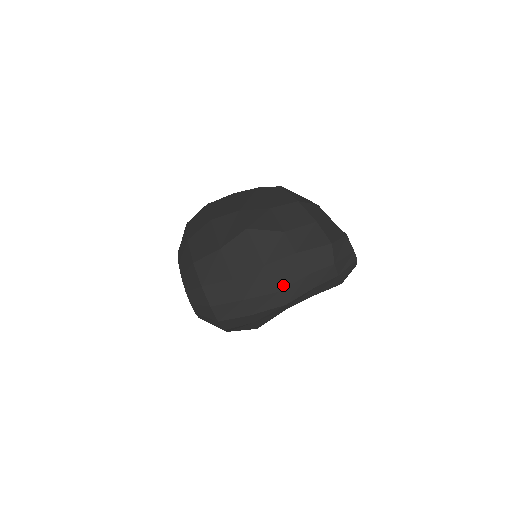
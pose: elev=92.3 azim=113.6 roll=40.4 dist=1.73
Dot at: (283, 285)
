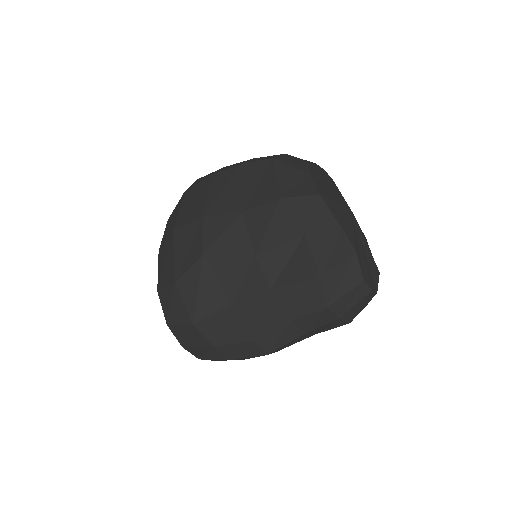
Dot at: (258, 332)
